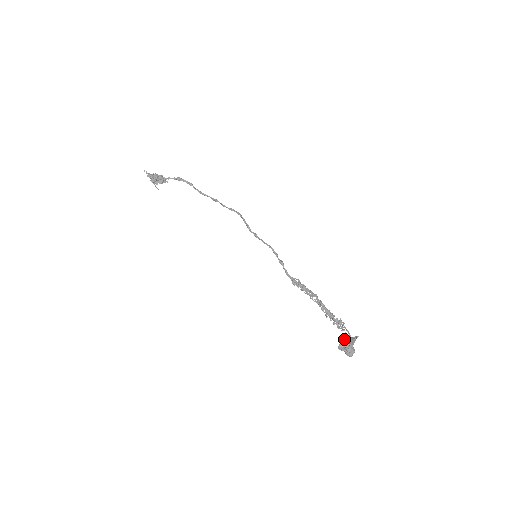
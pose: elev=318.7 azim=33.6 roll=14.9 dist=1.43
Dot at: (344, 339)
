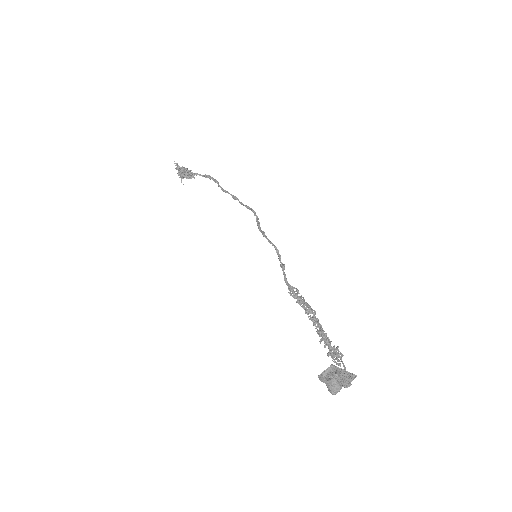
Dot at: (330, 366)
